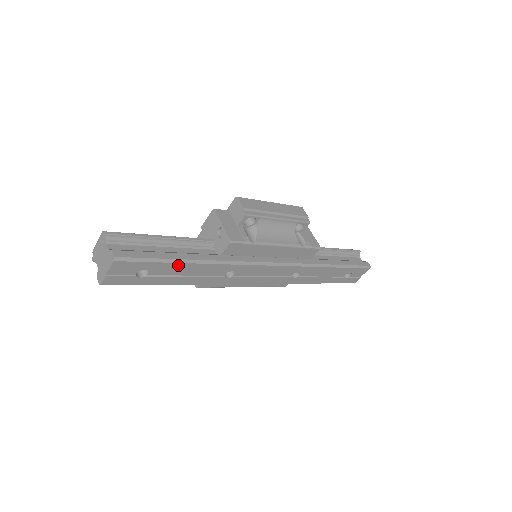
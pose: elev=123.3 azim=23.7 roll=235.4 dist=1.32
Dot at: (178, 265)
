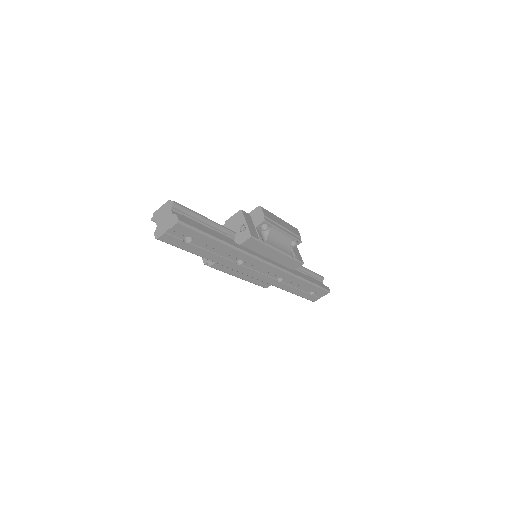
Dot at: (213, 242)
